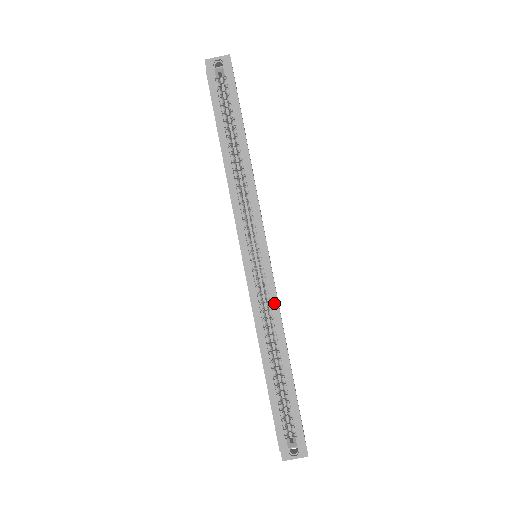
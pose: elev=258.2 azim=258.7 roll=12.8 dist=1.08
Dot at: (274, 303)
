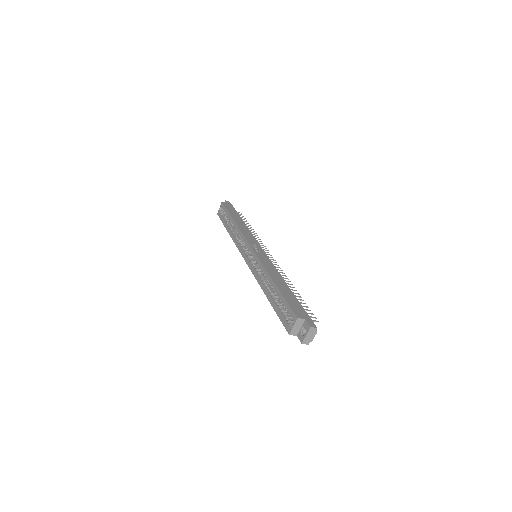
Dot at: (260, 264)
